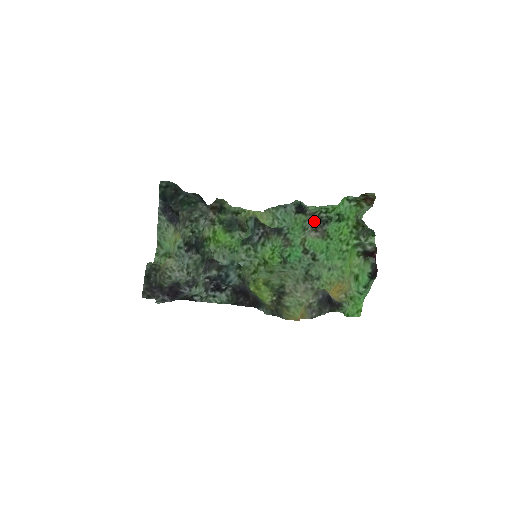
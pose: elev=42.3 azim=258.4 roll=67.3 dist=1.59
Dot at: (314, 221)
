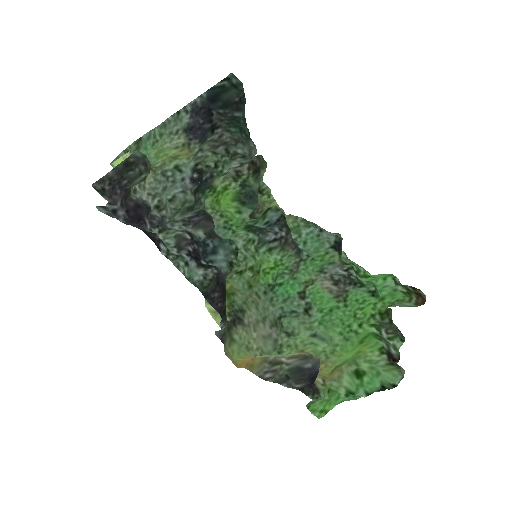
Dot at: (339, 271)
